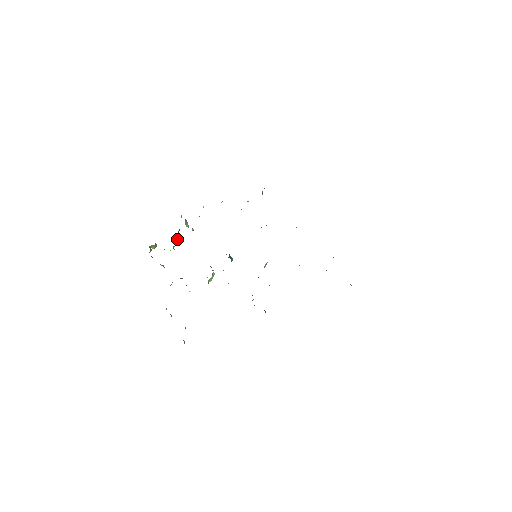
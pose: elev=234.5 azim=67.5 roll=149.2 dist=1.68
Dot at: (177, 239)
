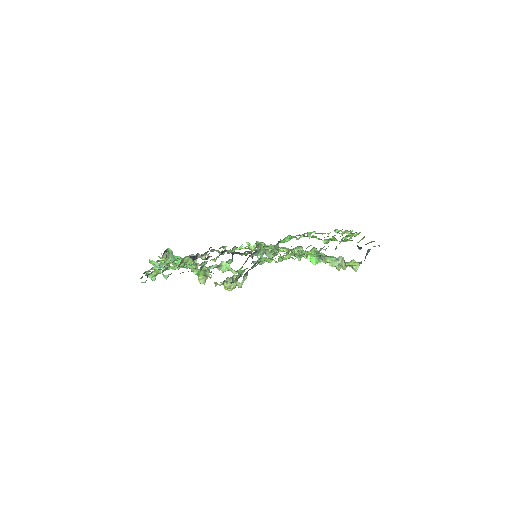
Dot at: occluded
